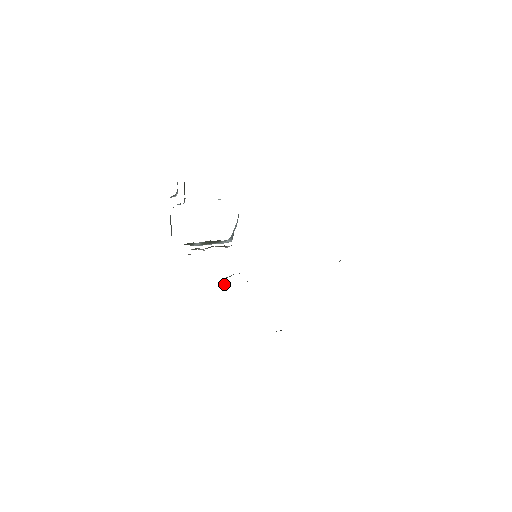
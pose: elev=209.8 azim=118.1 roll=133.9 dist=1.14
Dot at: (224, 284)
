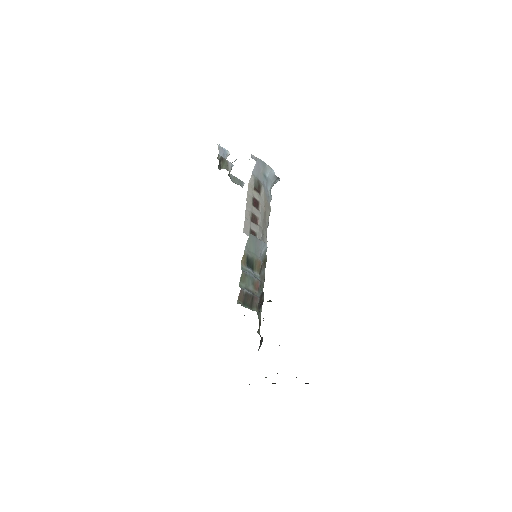
Dot at: occluded
